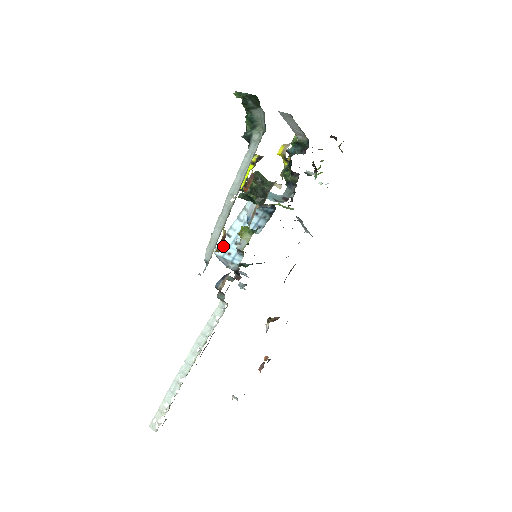
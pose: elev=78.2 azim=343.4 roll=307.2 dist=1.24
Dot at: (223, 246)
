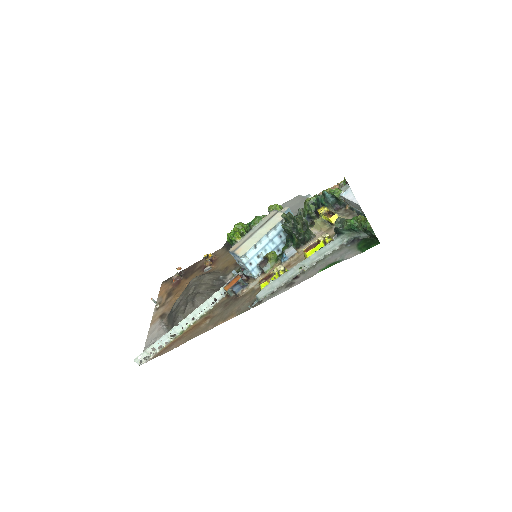
Dot at: (248, 254)
